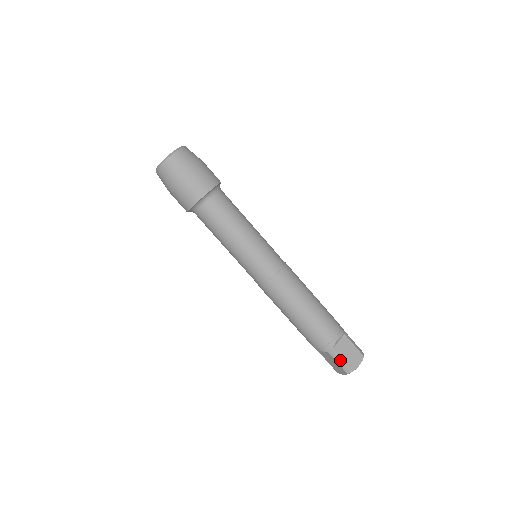
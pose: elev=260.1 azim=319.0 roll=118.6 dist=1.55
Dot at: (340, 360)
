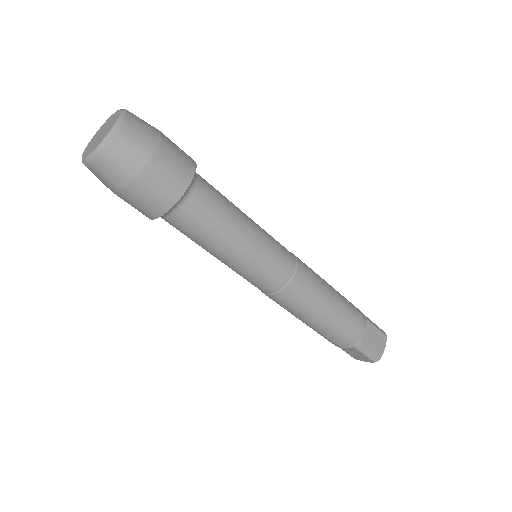
Dot at: (368, 352)
